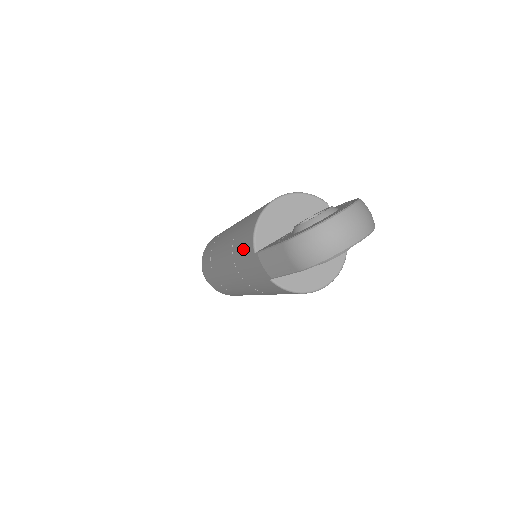
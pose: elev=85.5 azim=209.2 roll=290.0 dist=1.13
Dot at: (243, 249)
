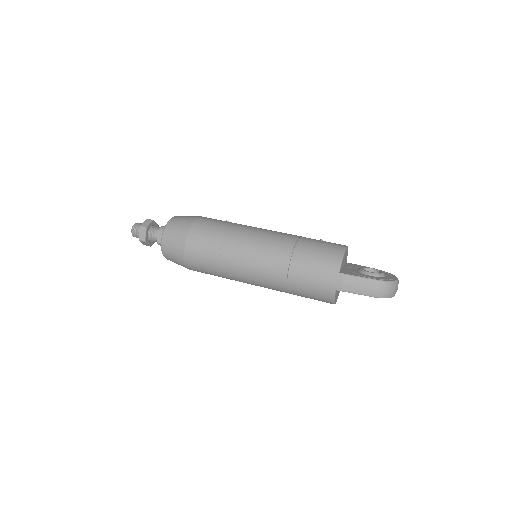
Dot at: (318, 263)
